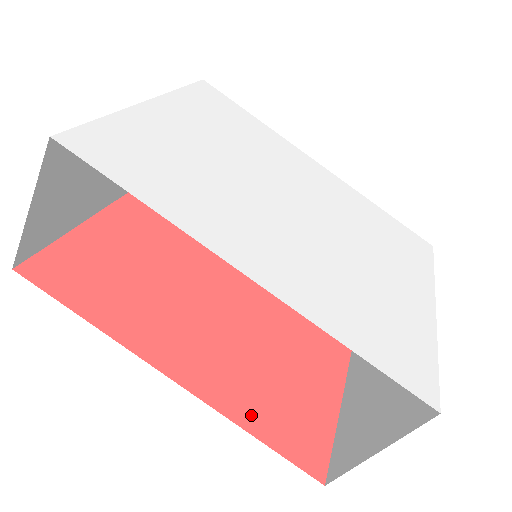
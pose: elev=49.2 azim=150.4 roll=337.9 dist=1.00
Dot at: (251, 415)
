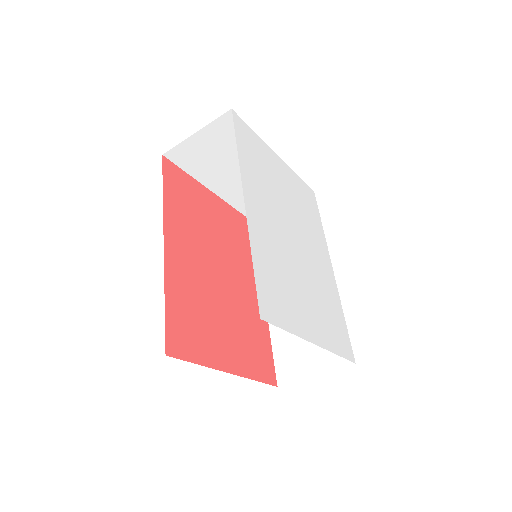
Dot at: (174, 295)
